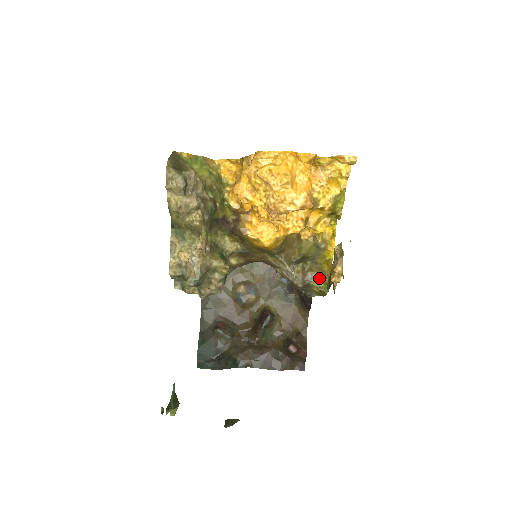
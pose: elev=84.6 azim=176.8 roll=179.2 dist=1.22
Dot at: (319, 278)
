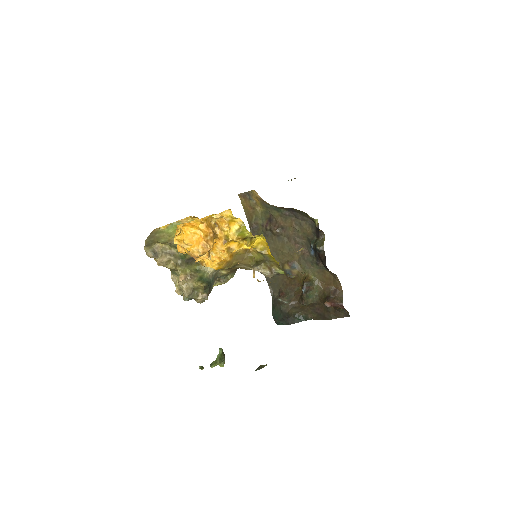
Dot at: (279, 269)
